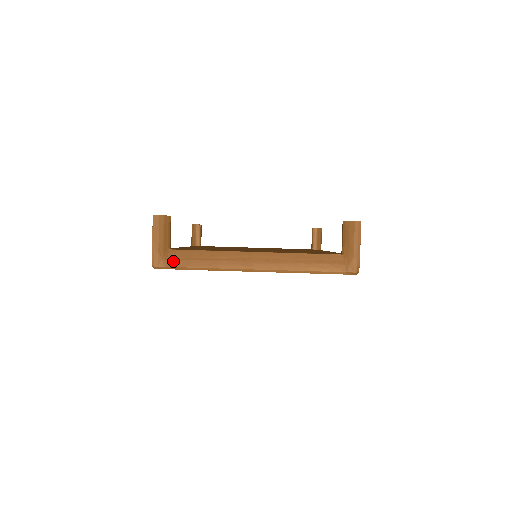
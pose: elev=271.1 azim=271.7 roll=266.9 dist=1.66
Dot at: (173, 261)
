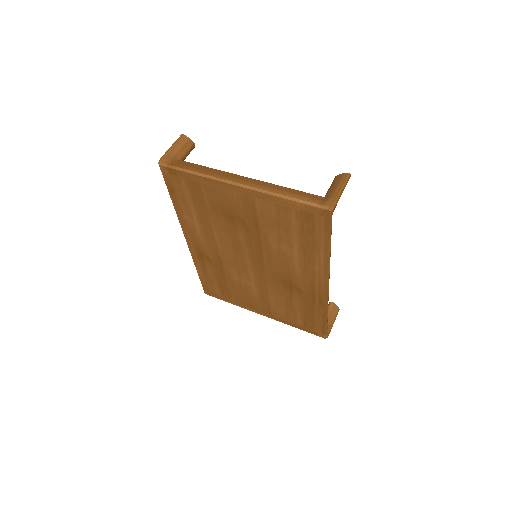
Dot at: (176, 164)
